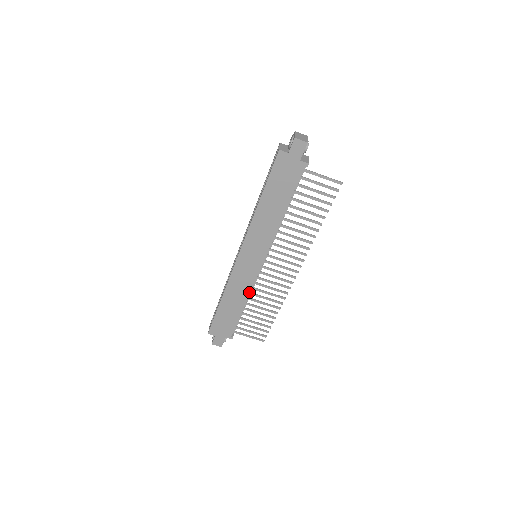
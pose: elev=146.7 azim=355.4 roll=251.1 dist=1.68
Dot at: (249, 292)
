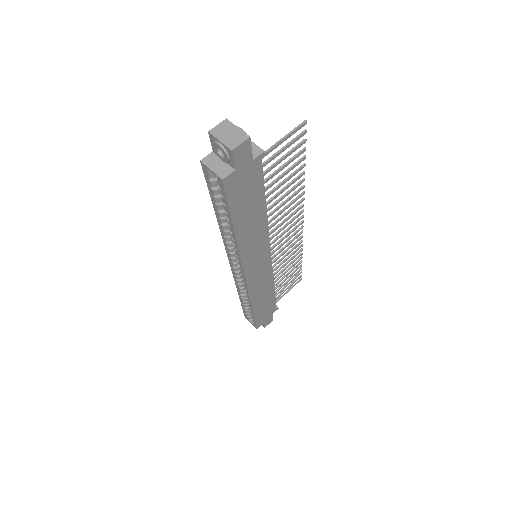
Dot at: (272, 280)
